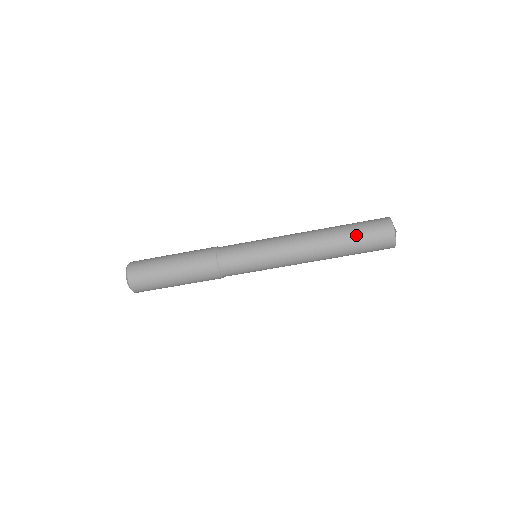
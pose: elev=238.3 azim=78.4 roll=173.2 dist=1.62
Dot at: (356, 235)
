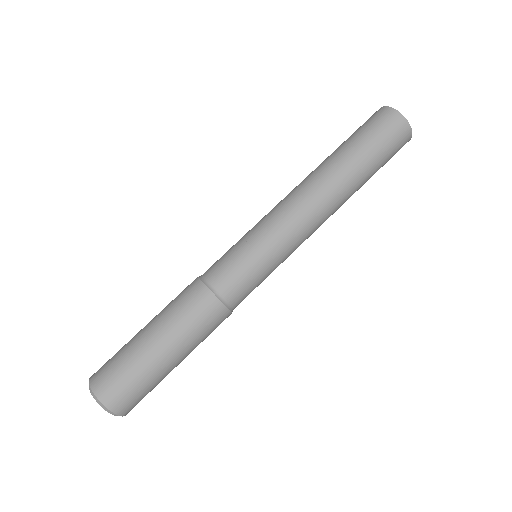
Dot at: (355, 142)
